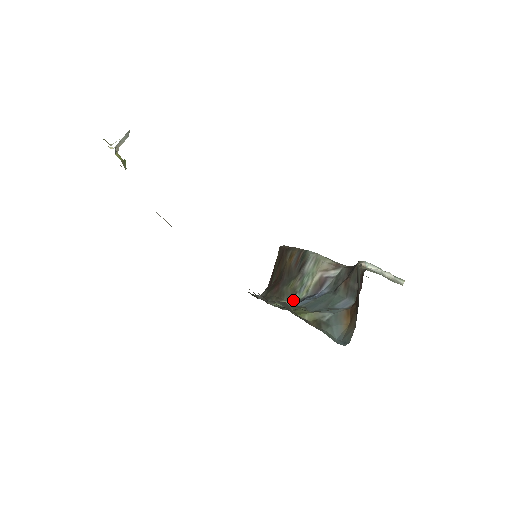
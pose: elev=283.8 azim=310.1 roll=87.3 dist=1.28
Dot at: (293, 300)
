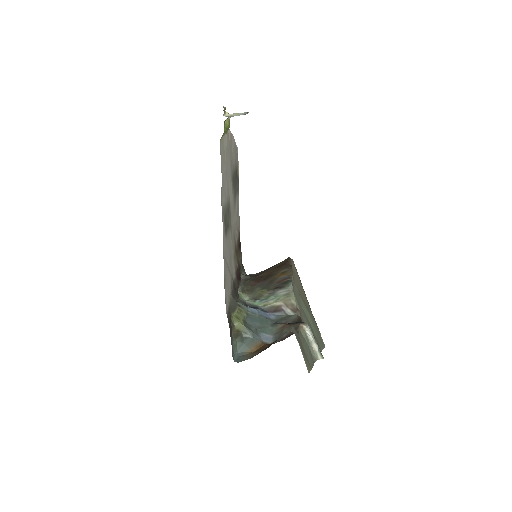
Dot at: (253, 301)
